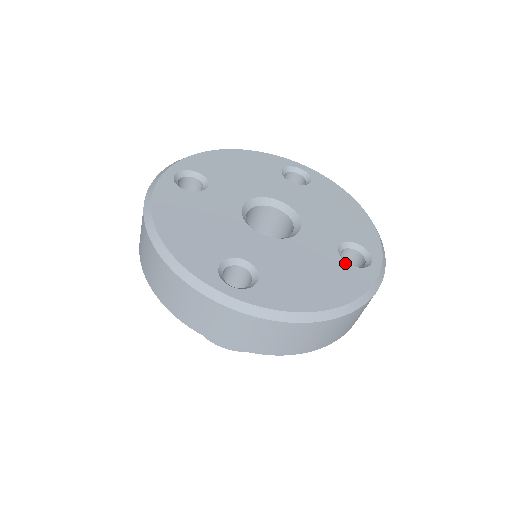
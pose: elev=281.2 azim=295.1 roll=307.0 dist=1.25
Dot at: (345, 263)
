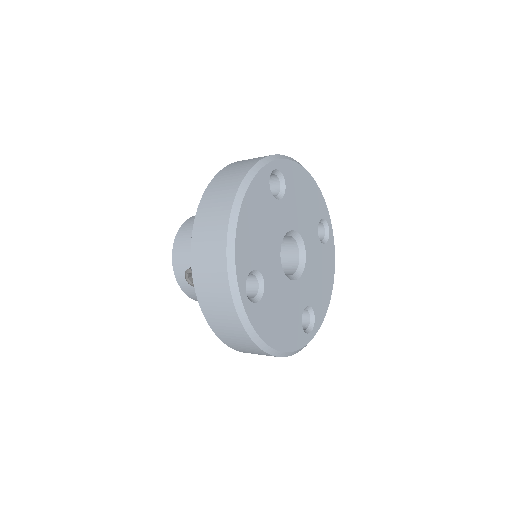
Dot at: (301, 322)
